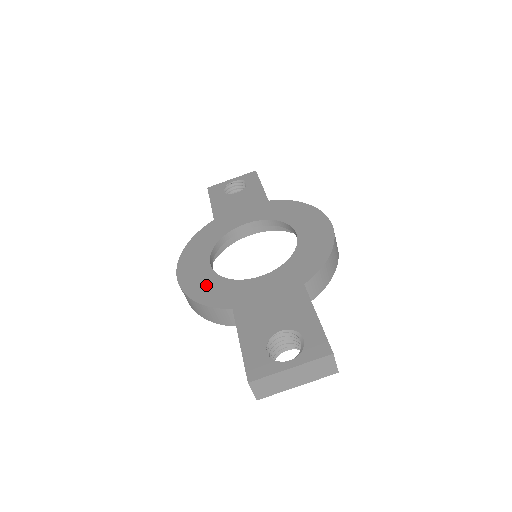
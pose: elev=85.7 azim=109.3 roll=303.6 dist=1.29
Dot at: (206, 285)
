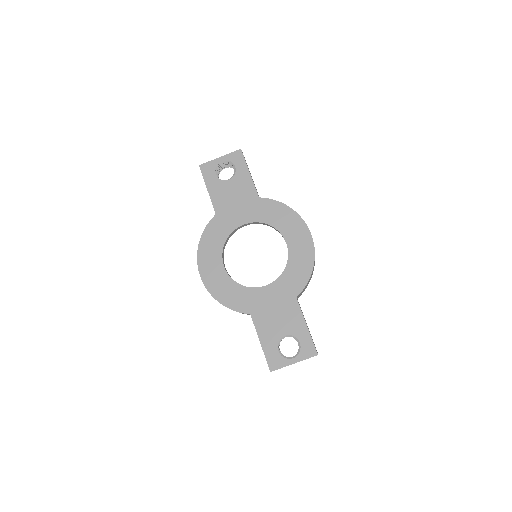
Dot at: (226, 290)
